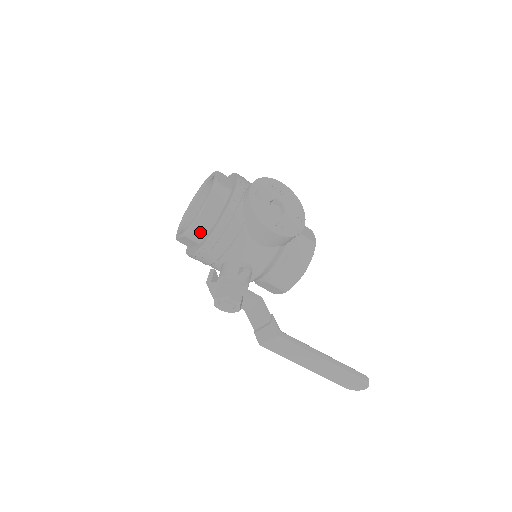
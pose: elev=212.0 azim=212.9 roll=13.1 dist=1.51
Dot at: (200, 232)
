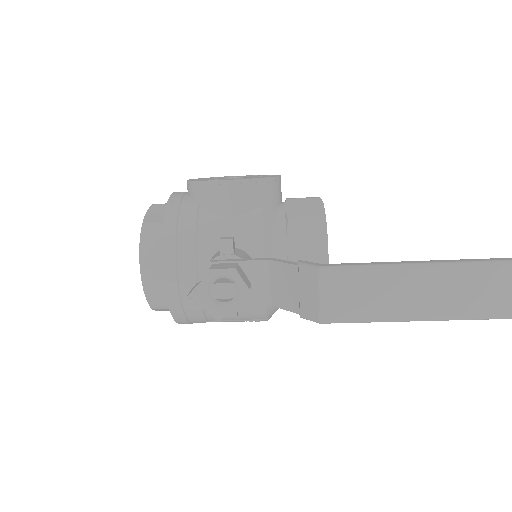
Dot at: (156, 255)
